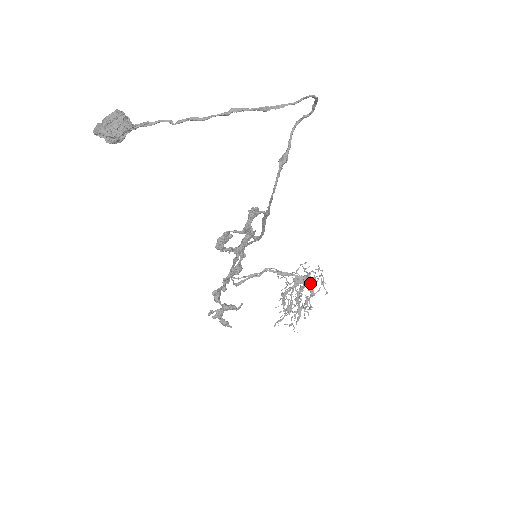
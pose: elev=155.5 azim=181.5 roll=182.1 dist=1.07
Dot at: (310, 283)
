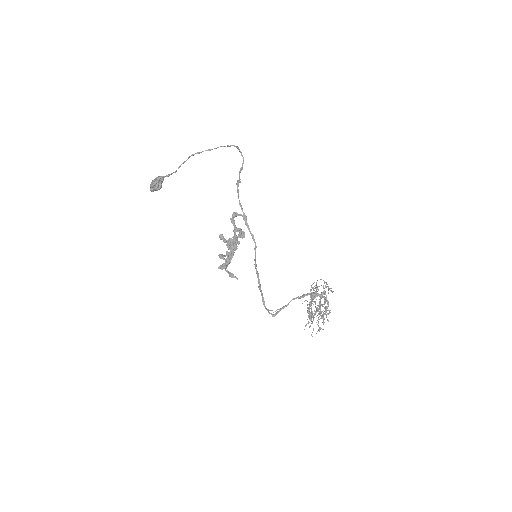
Dot at: (317, 288)
